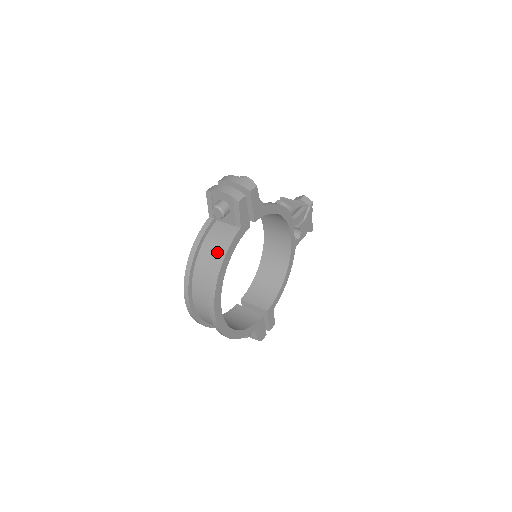
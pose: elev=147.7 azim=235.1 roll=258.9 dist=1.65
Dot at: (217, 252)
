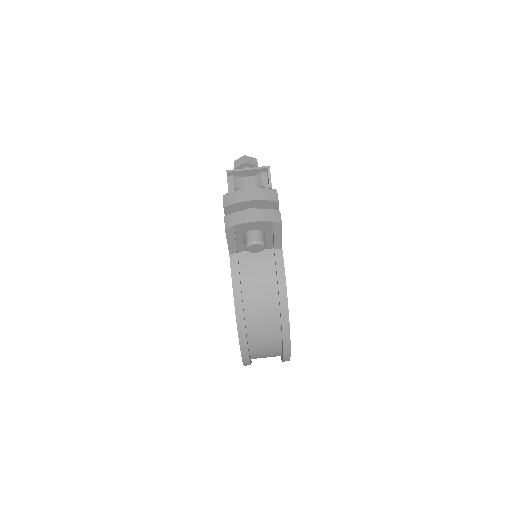
Dot at: (269, 290)
